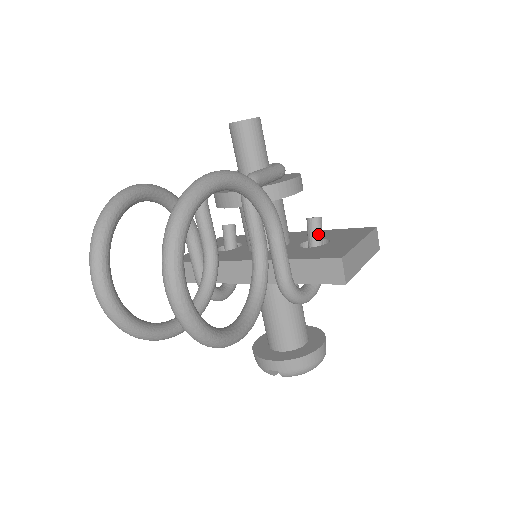
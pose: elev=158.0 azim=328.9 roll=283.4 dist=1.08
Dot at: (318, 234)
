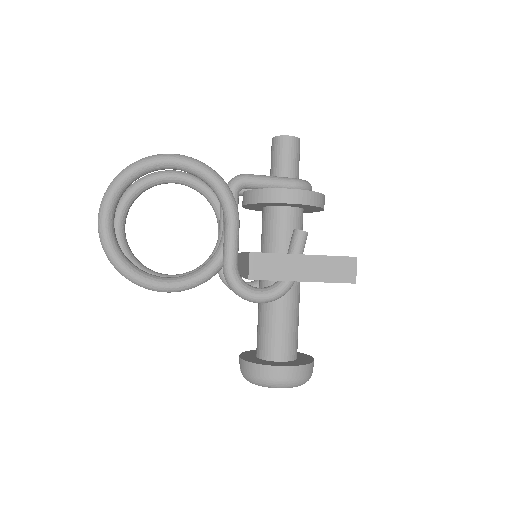
Dot at: (294, 245)
